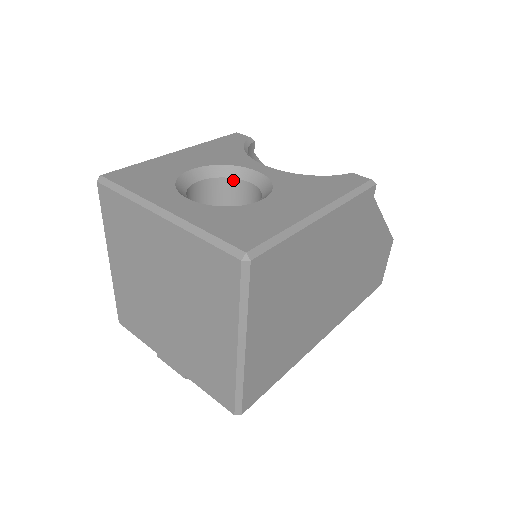
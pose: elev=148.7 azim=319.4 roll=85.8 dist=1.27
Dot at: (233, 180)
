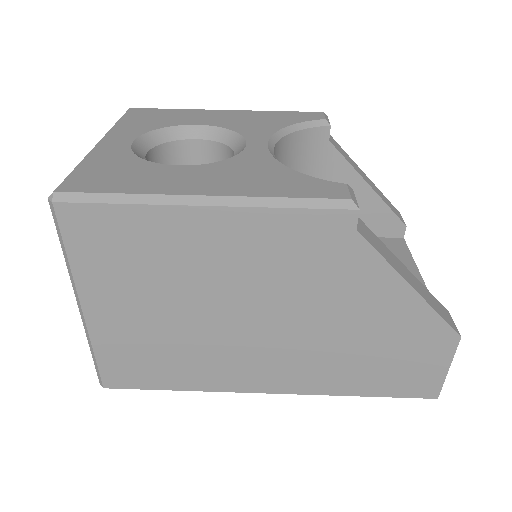
Dot at: (230, 150)
